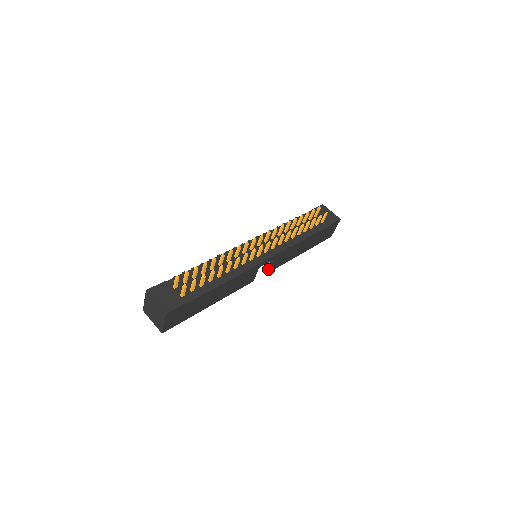
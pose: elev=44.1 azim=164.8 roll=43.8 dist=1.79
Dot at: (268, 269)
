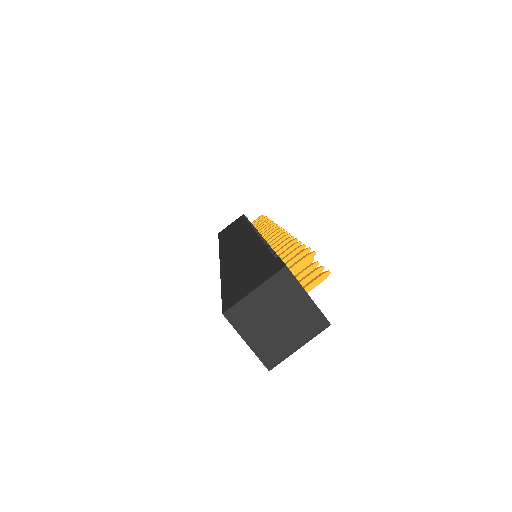
Dot at: occluded
